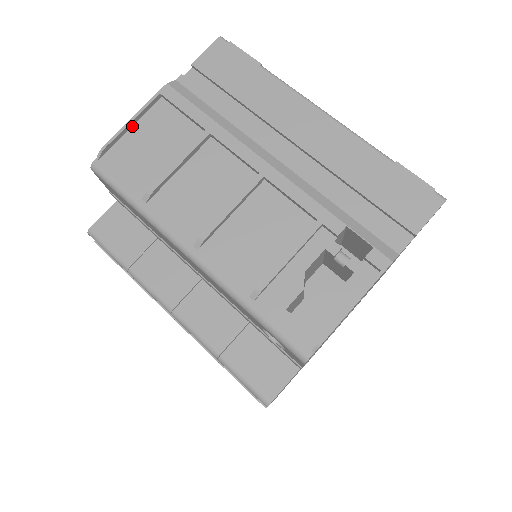
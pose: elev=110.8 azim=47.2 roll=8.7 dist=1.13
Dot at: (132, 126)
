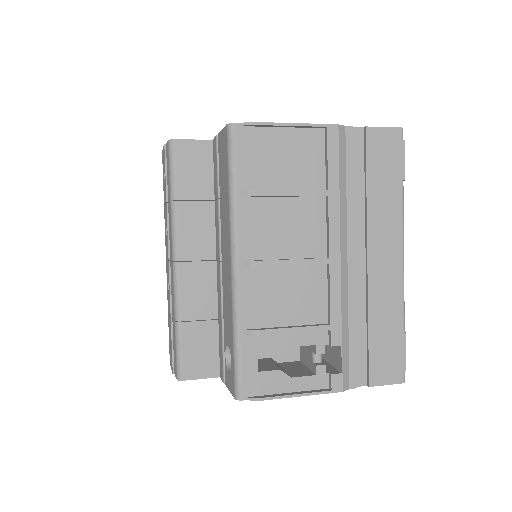
Dot at: (285, 127)
